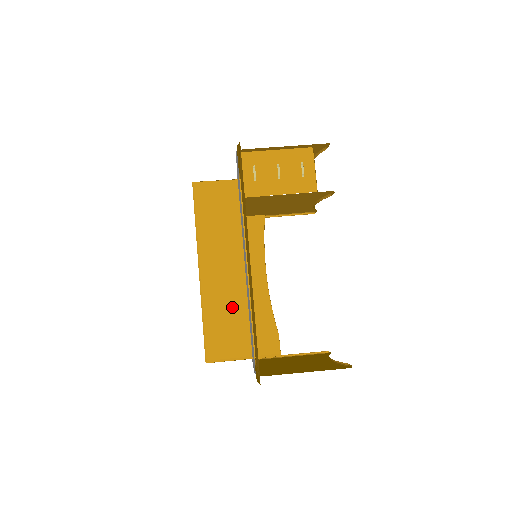
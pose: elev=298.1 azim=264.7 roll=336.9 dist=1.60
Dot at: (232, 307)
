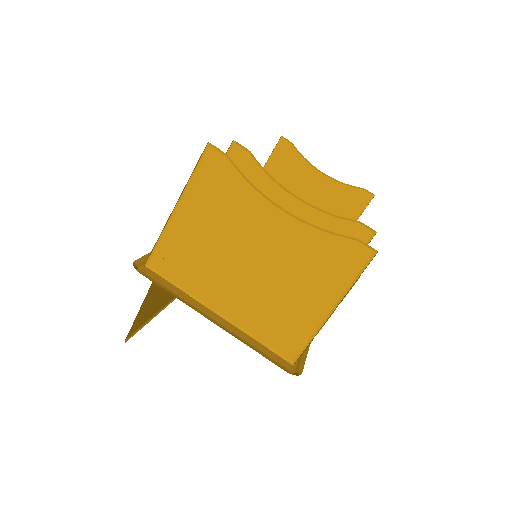
Dot at: occluded
